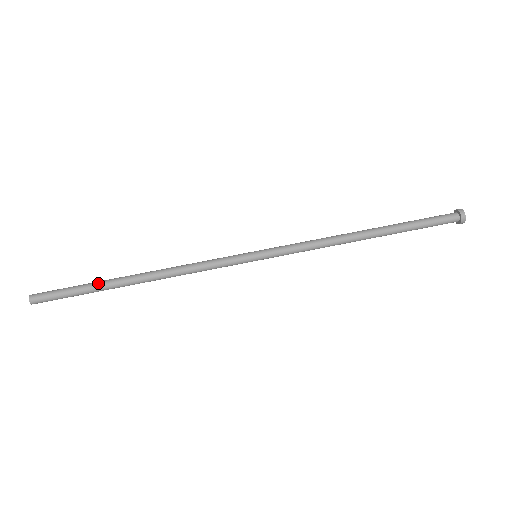
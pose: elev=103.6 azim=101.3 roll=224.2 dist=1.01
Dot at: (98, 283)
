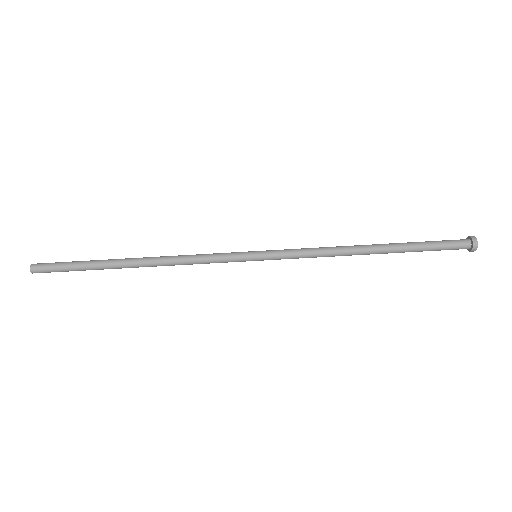
Dot at: (98, 269)
